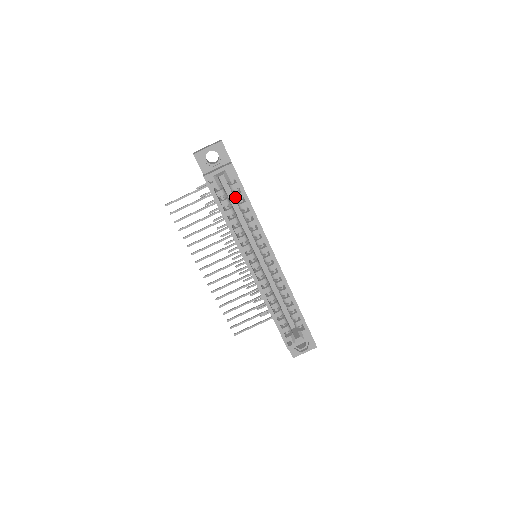
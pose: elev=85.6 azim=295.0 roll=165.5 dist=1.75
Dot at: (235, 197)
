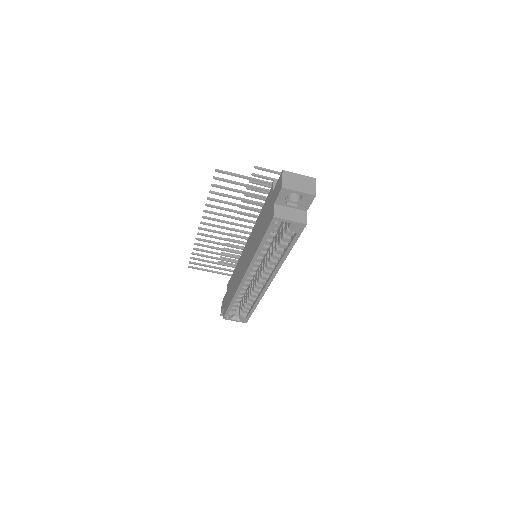
Dot at: (283, 238)
